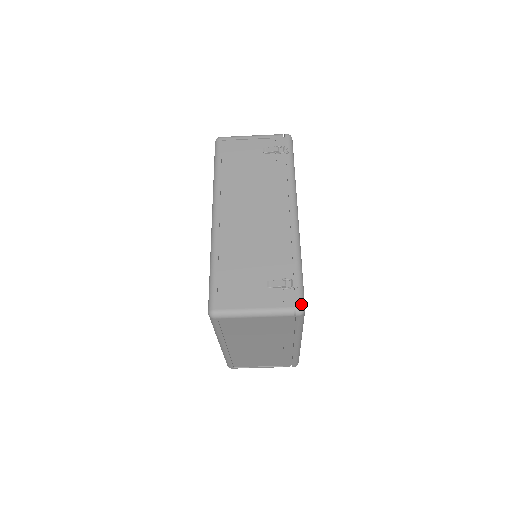
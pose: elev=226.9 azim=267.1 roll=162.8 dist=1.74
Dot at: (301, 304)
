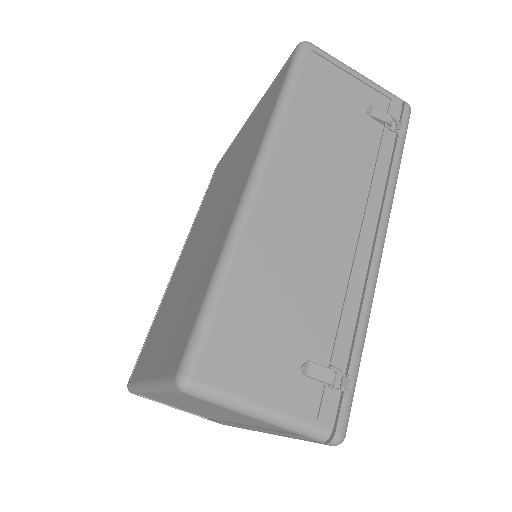
Dot at: (345, 428)
